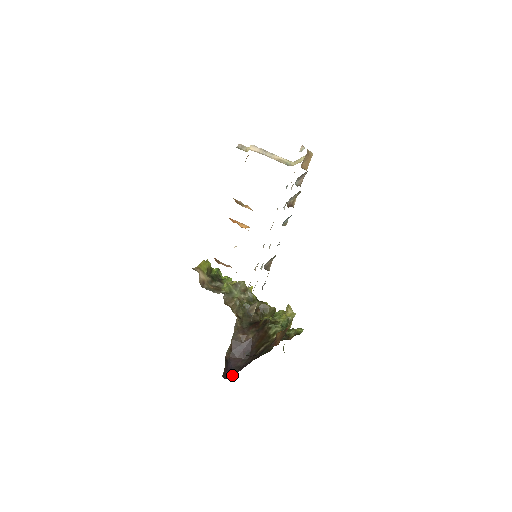
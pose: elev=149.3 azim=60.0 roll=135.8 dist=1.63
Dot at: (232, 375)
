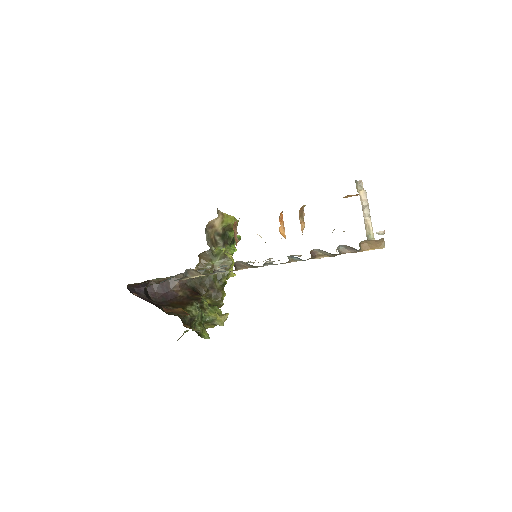
Dot at: (135, 294)
